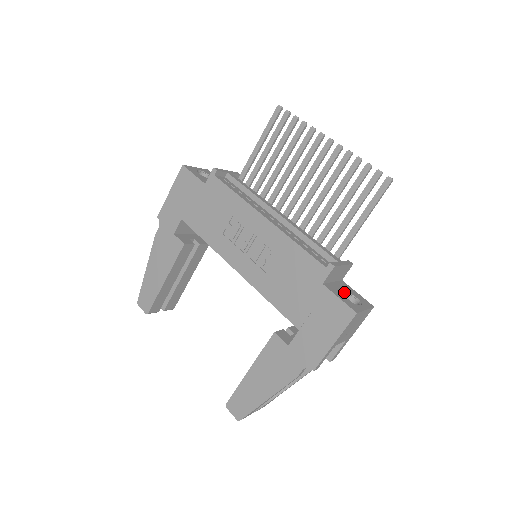
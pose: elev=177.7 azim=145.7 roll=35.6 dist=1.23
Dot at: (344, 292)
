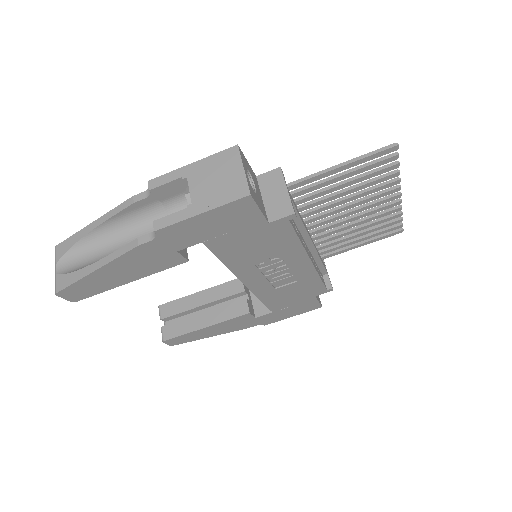
Dot at: occluded
